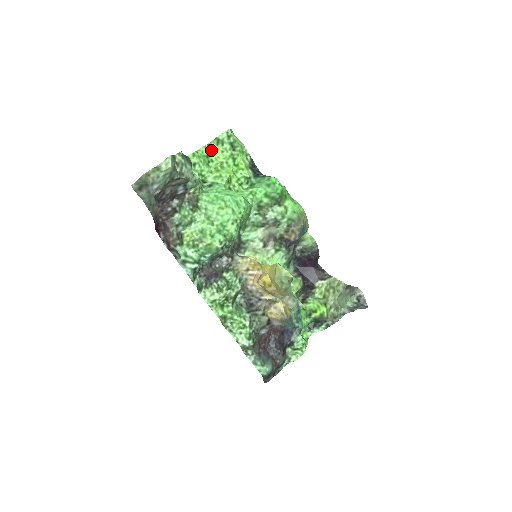
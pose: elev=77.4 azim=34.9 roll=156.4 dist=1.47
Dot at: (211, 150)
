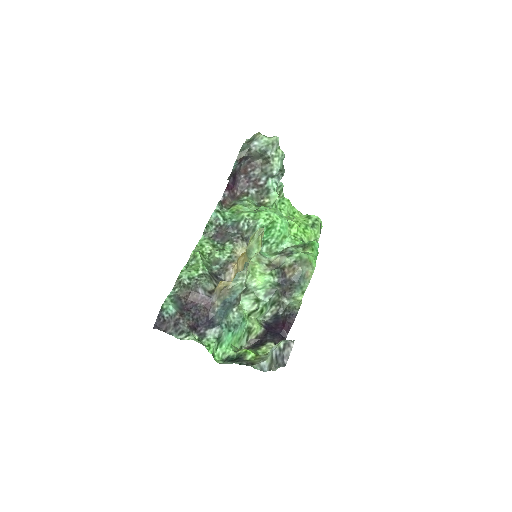
Dot at: (300, 216)
